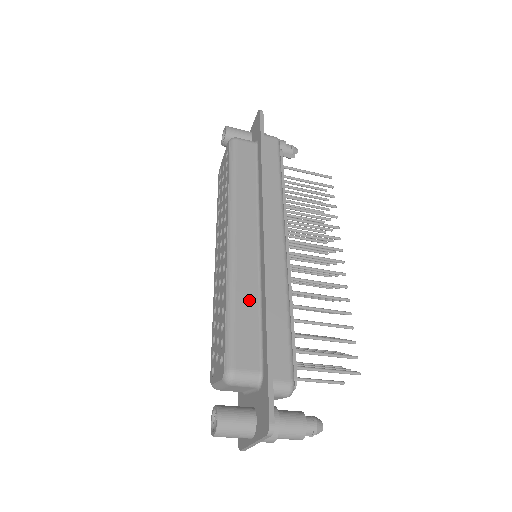
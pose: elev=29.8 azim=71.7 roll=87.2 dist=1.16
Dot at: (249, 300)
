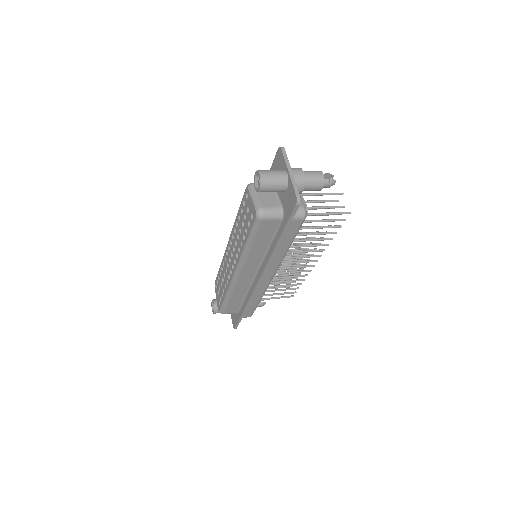
Dot at: (239, 296)
